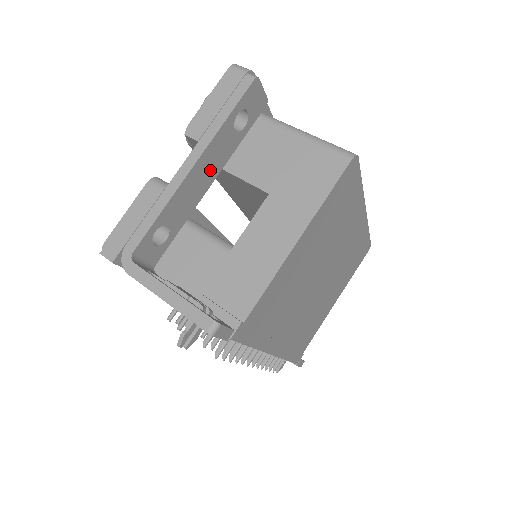
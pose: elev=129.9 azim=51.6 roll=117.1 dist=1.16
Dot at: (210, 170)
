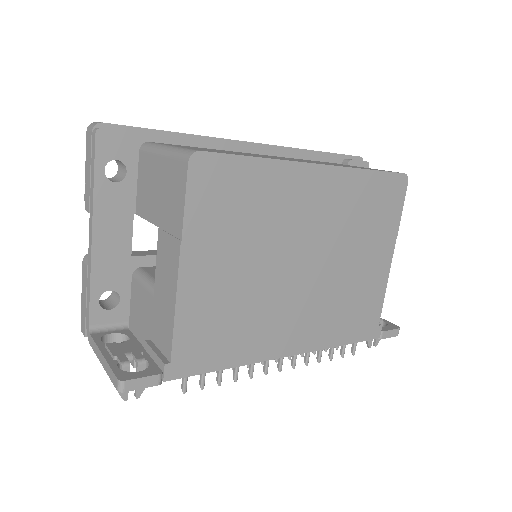
Dot at: (118, 227)
